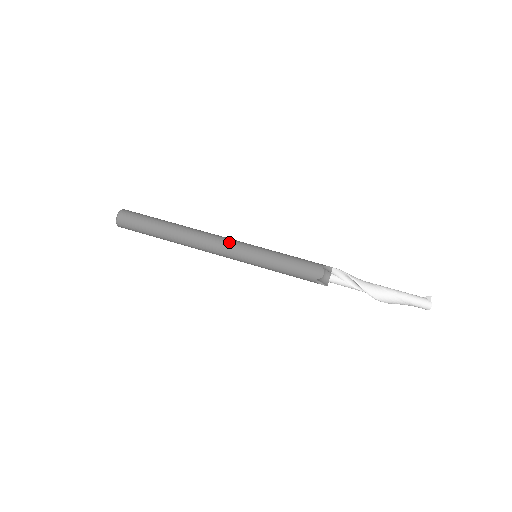
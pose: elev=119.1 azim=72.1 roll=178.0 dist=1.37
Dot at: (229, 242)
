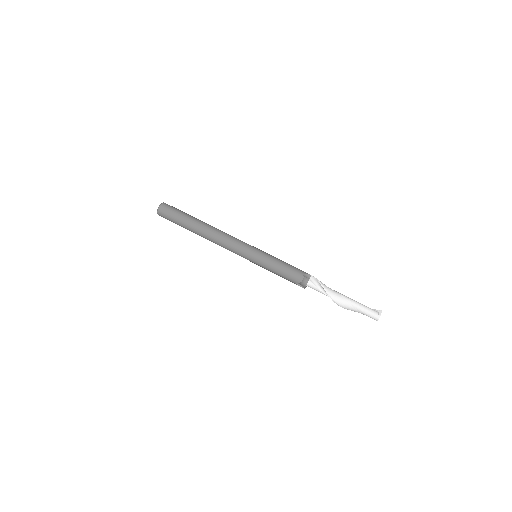
Dot at: (237, 243)
